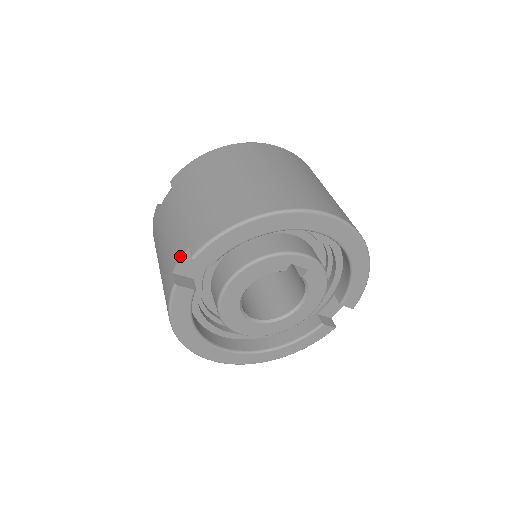
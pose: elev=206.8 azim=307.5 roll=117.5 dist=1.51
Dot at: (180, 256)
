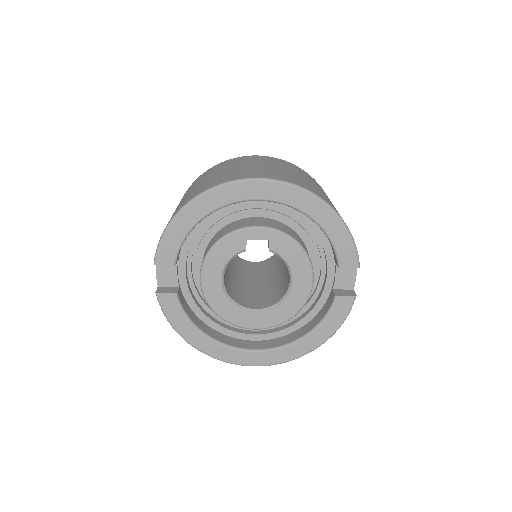
Dot at: (156, 269)
